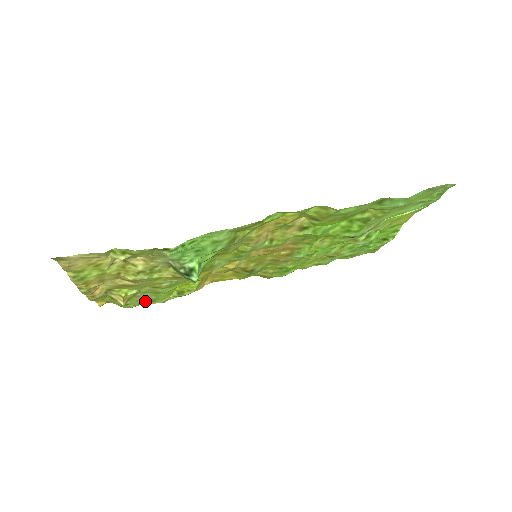
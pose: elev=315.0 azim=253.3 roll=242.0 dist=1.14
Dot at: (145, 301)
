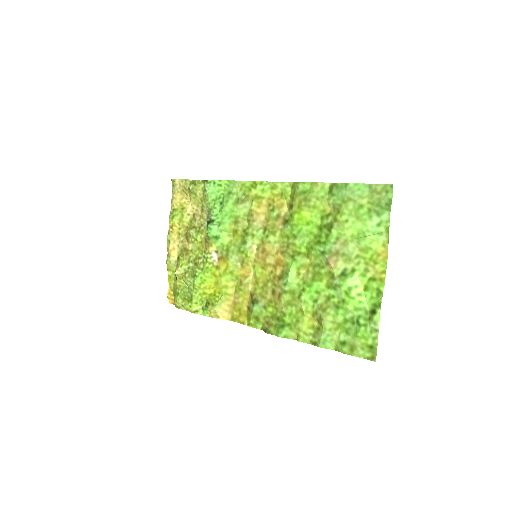
Dot at: (187, 298)
